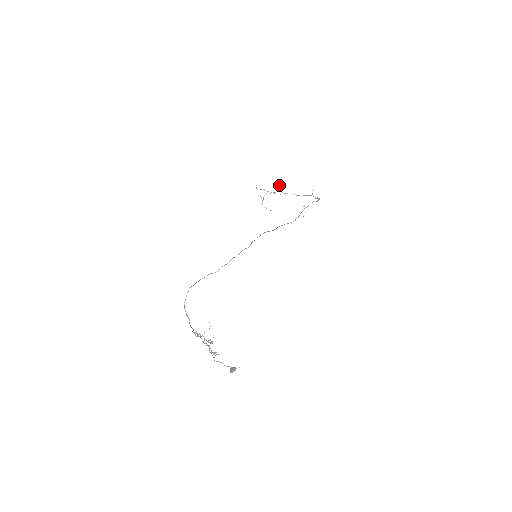
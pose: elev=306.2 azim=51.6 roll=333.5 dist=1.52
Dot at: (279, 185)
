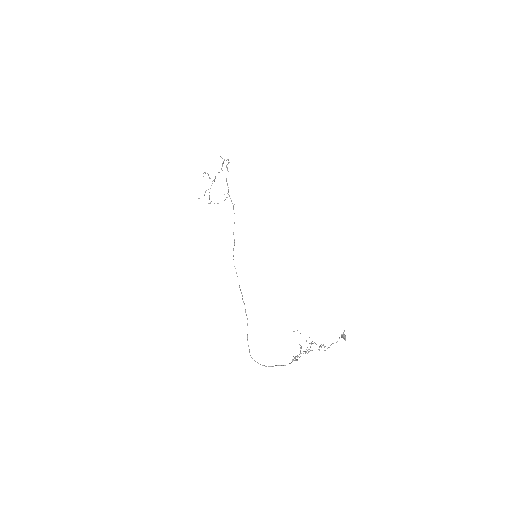
Dot at: occluded
